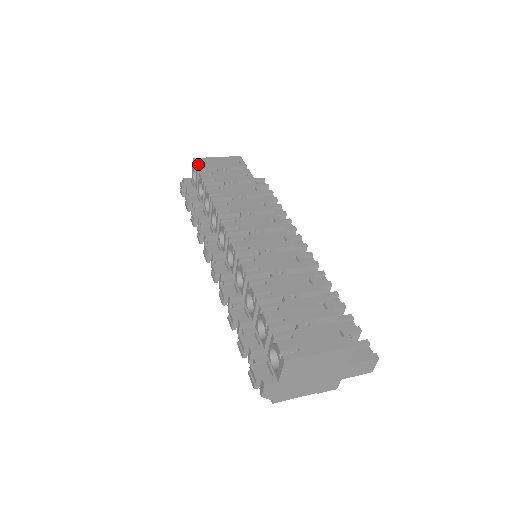
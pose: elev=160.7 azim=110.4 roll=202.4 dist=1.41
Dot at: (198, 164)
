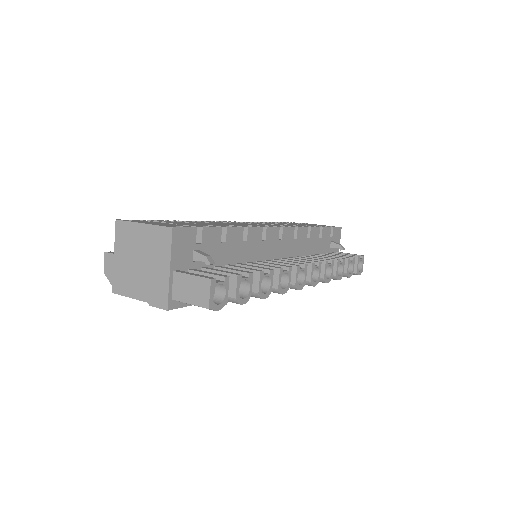
Dot at: occluded
